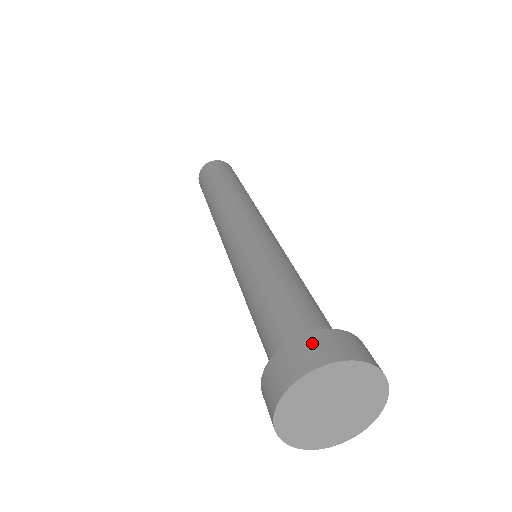
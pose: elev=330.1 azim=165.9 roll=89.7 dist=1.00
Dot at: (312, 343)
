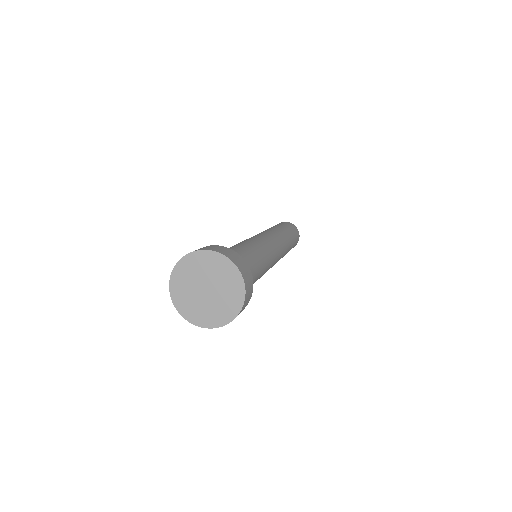
Dot at: occluded
